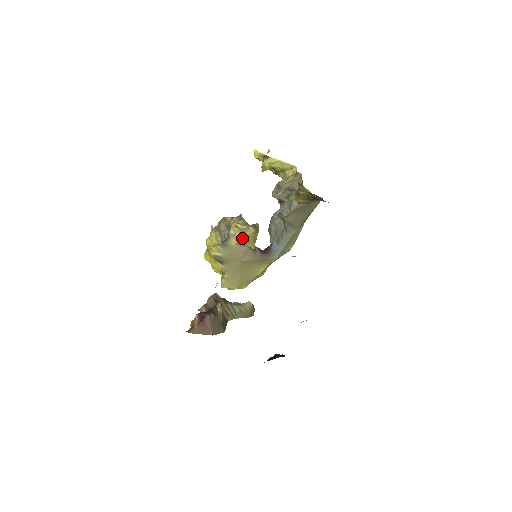
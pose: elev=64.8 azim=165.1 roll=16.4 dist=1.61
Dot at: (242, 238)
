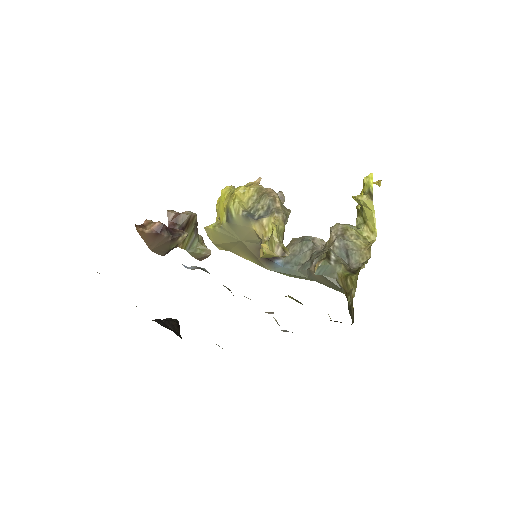
Dot at: (265, 239)
